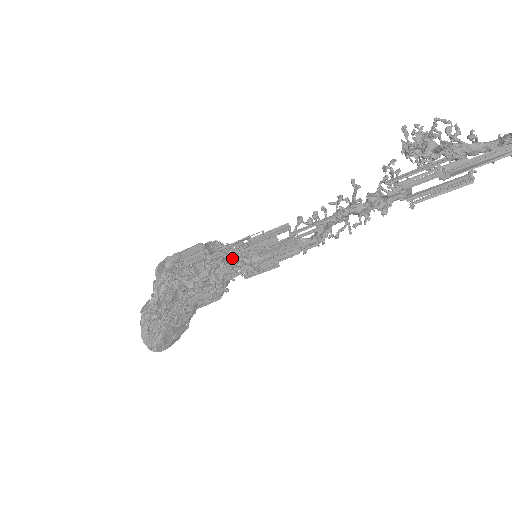
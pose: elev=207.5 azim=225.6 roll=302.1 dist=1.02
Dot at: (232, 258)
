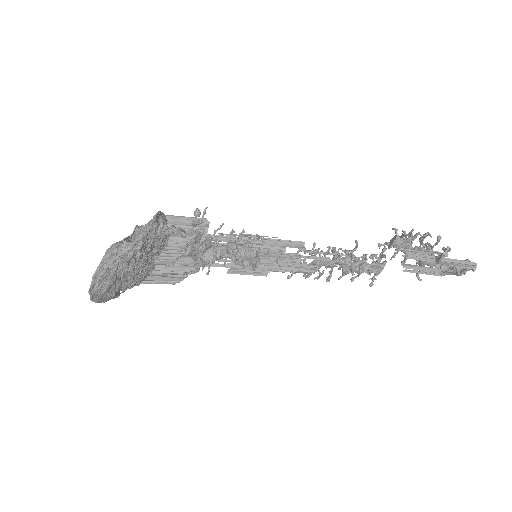
Dot at: occluded
